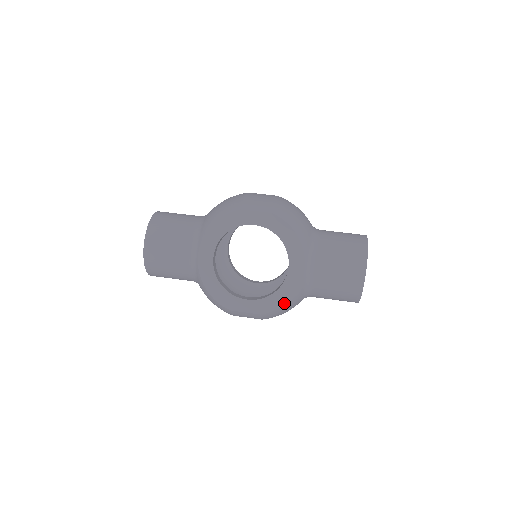
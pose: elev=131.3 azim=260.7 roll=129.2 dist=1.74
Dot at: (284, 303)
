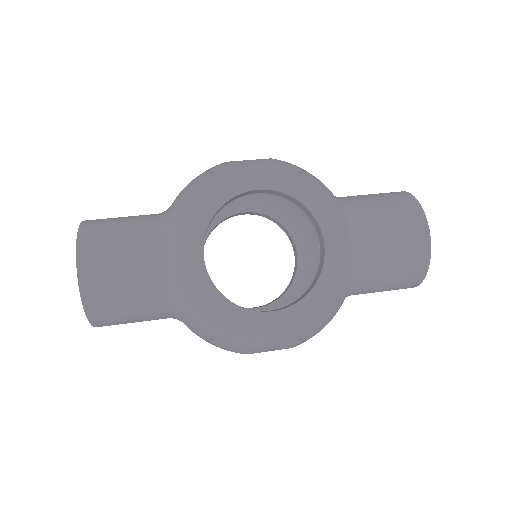
Dot at: (331, 301)
